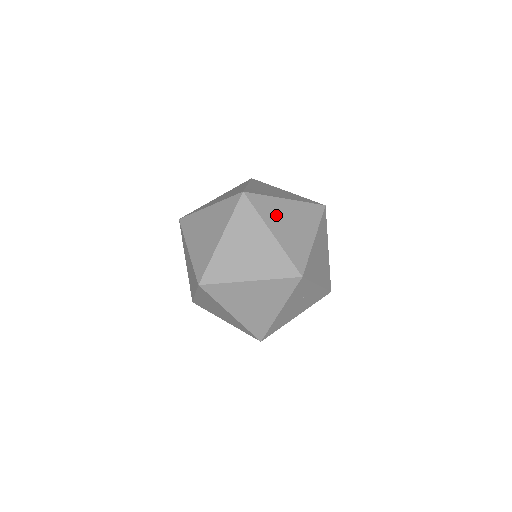
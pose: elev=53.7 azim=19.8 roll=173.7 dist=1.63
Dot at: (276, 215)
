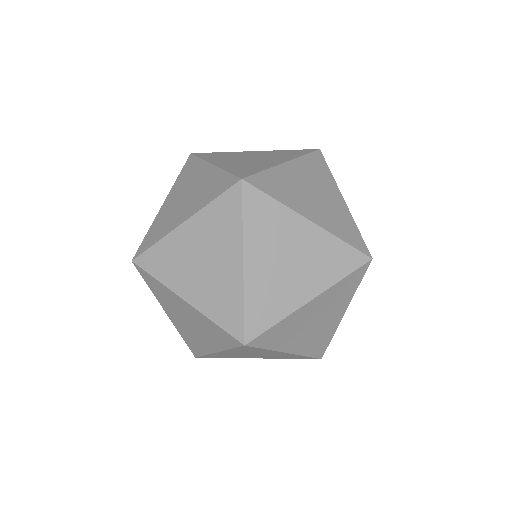
Dot at: (294, 192)
